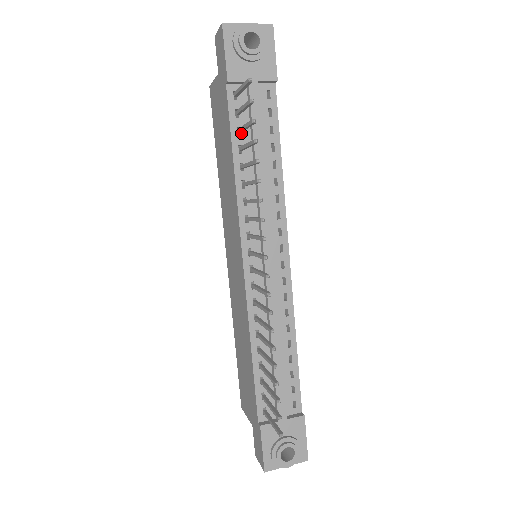
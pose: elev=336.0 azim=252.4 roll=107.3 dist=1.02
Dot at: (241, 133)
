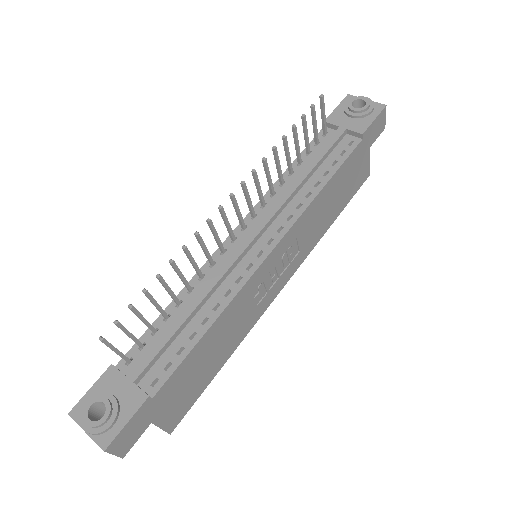
Dot at: (310, 155)
